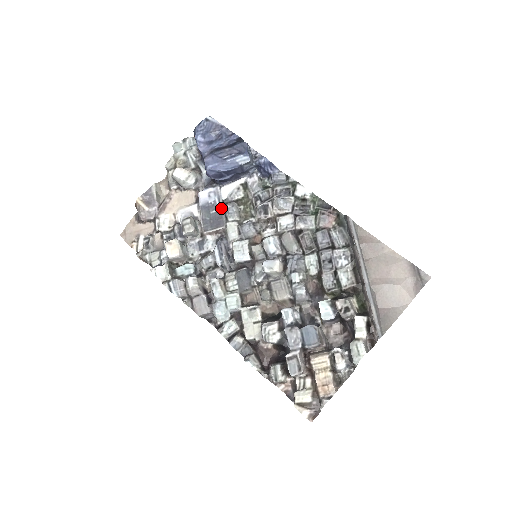
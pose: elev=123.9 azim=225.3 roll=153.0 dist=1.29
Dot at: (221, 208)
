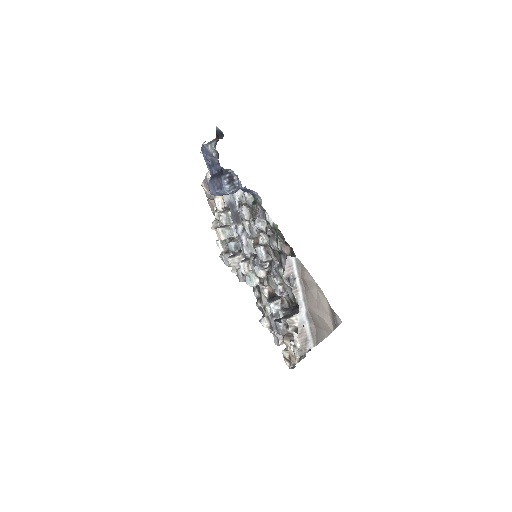
Dot at: (237, 209)
